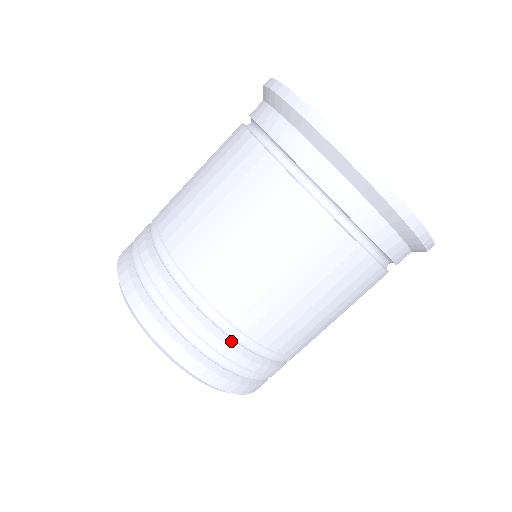
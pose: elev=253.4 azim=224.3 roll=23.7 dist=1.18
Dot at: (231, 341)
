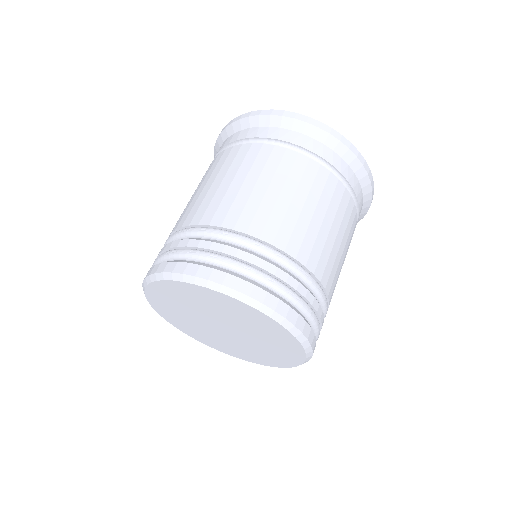
Dot at: (317, 300)
